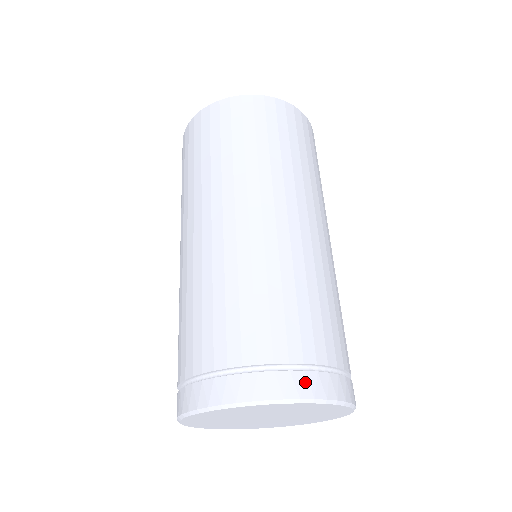
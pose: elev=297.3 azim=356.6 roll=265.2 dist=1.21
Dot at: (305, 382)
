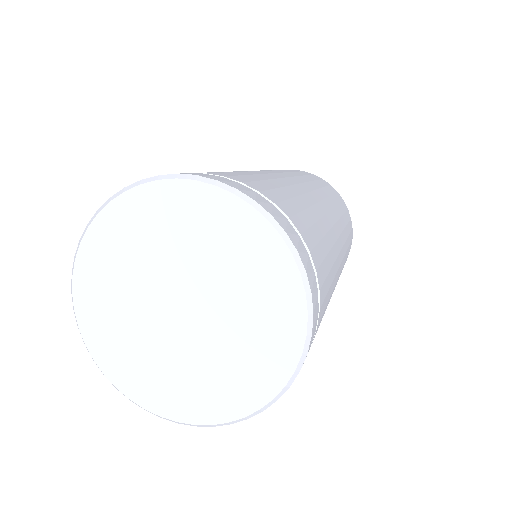
Dot at: (252, 193)
